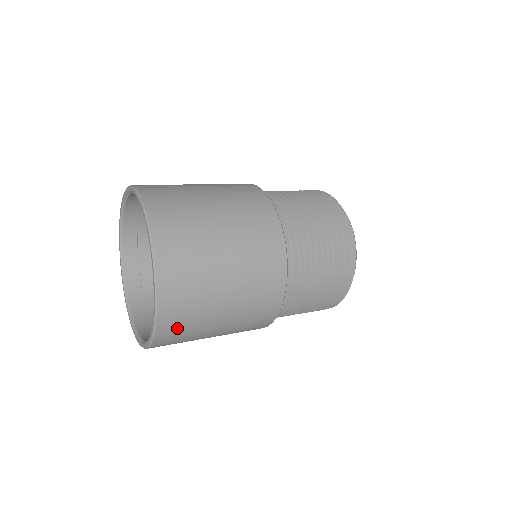
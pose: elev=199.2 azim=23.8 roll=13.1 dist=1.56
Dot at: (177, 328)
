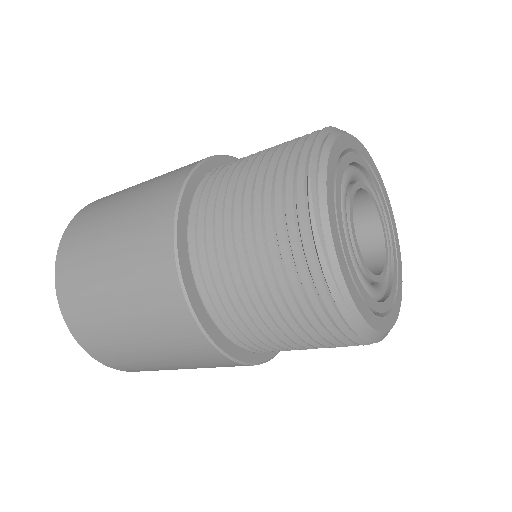
Dot at: (74, 295)
